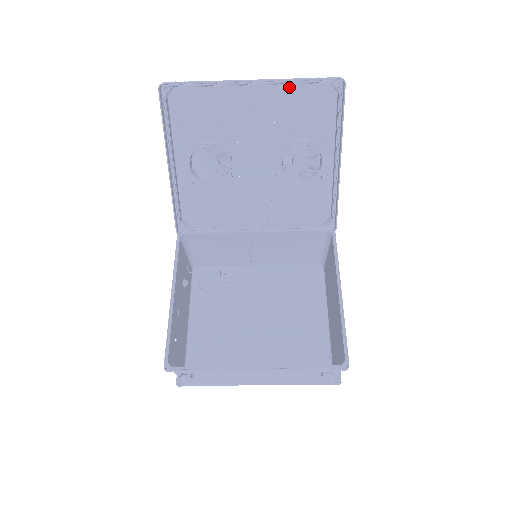
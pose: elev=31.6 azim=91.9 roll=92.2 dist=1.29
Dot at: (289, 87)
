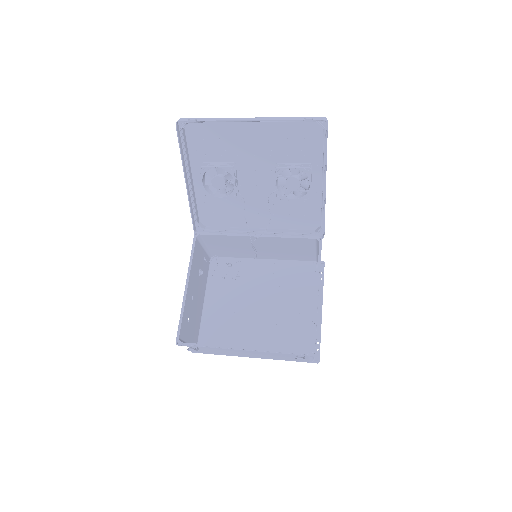
Dot at: (282, 123)
